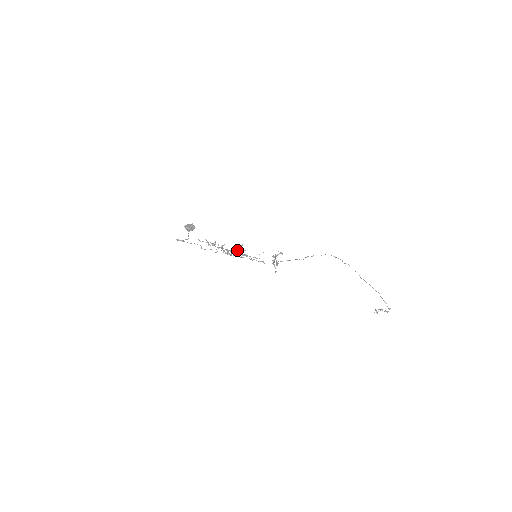
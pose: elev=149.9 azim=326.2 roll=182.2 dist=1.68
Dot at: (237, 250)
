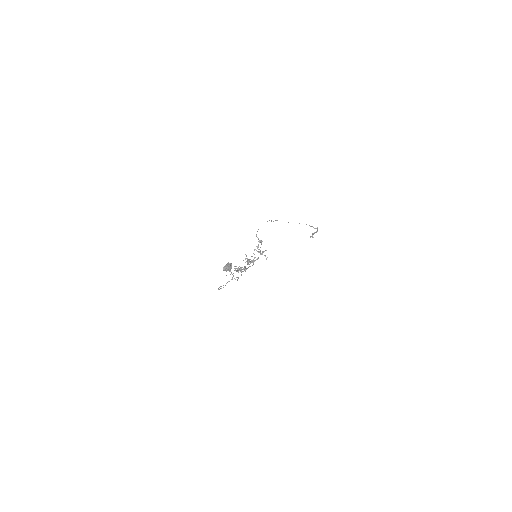
Dot at: (248, 261)
